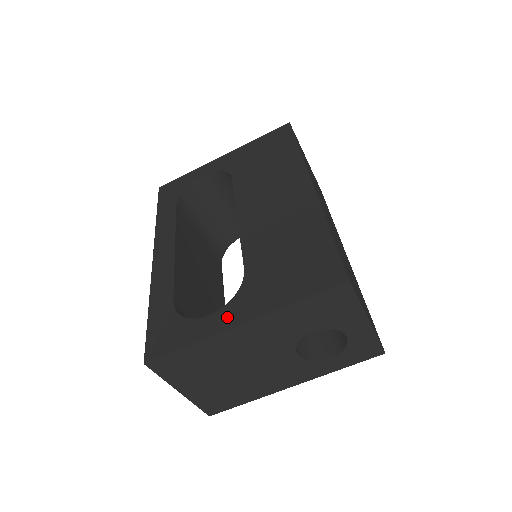
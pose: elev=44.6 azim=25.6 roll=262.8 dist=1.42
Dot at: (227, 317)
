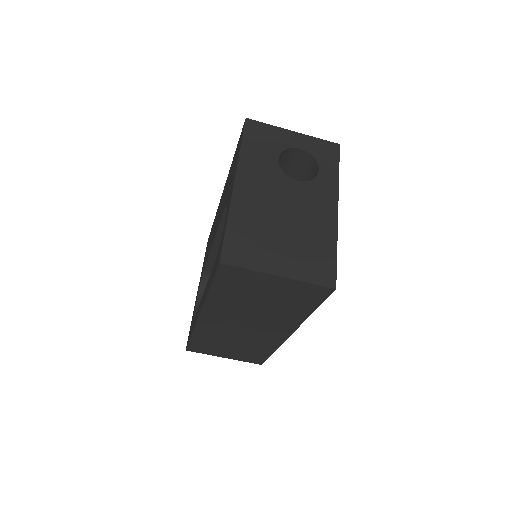
Dot at: (229, 199)
